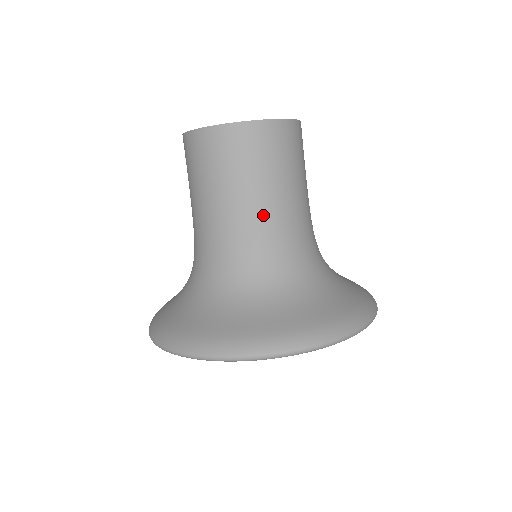
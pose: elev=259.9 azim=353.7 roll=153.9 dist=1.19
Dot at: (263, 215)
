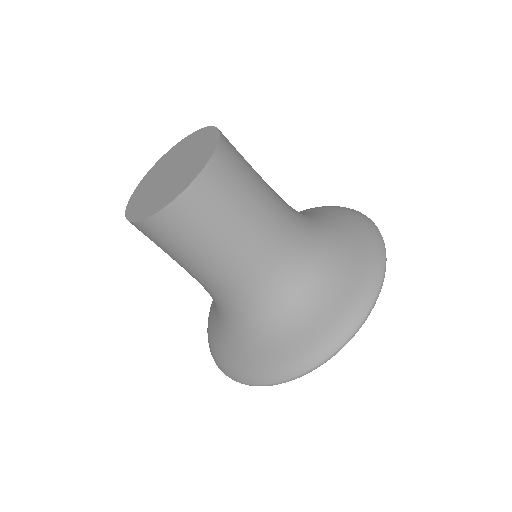
Dot at: (224, 270)
